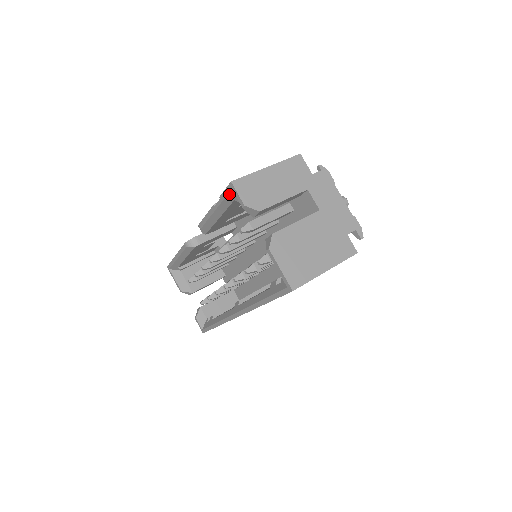
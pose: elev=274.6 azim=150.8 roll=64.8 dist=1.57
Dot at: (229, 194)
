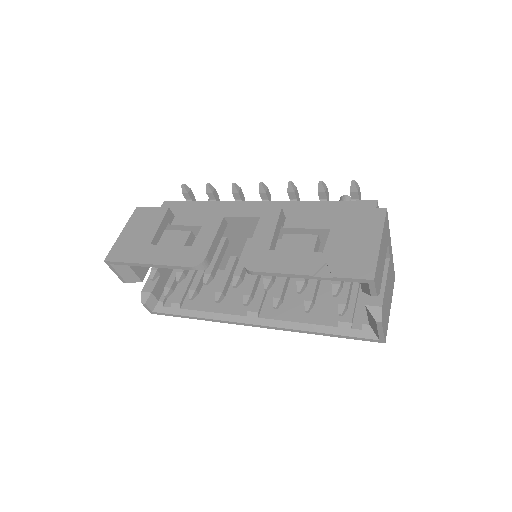
Dot at: occluded
